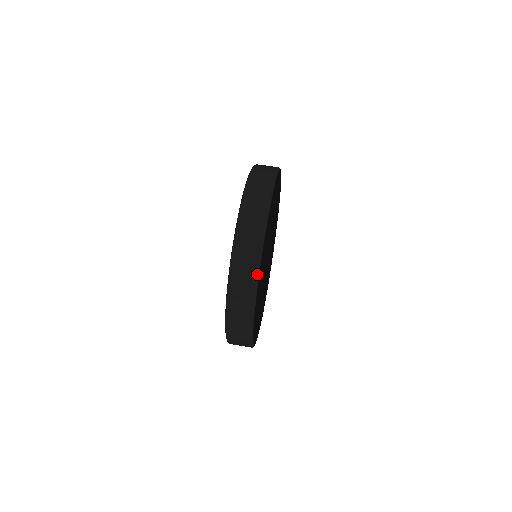
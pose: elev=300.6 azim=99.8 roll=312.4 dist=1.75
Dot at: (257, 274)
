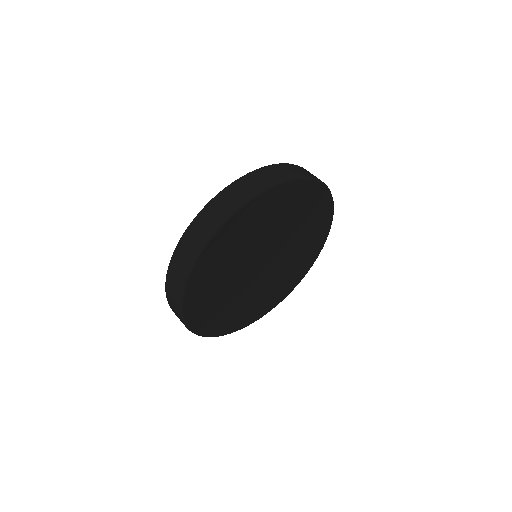
Dot at: (184, 323)
